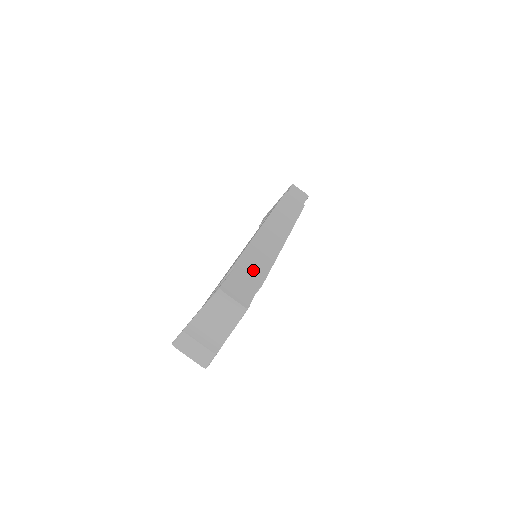
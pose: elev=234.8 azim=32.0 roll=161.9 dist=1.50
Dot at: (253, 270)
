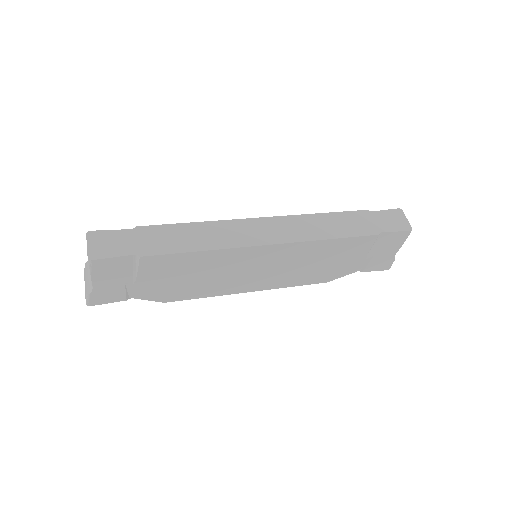
Dot at: (155, 241)
